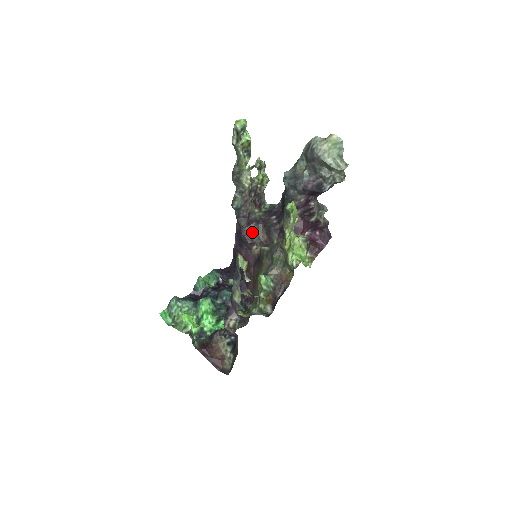
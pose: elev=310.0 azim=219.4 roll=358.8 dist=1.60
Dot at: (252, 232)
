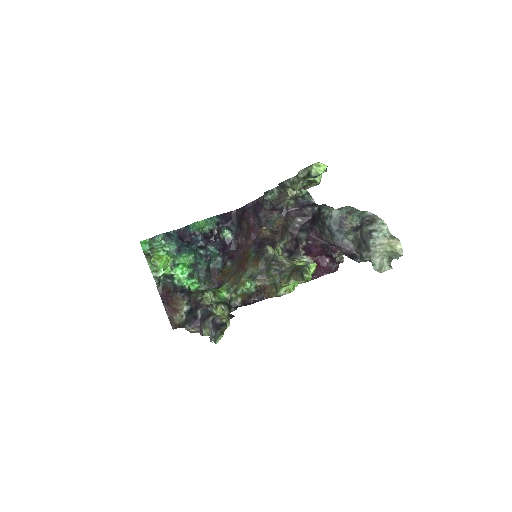
Dot at: (270, 218)
